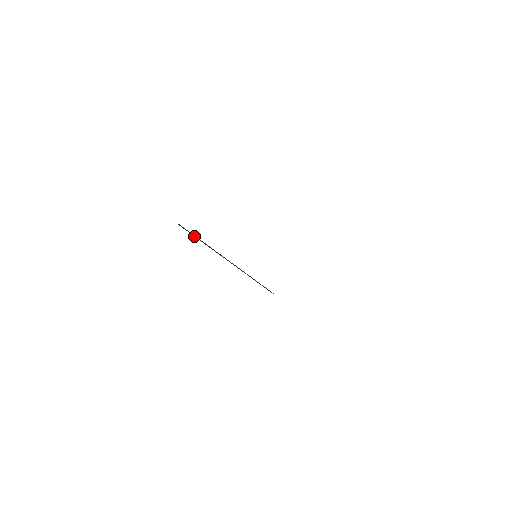
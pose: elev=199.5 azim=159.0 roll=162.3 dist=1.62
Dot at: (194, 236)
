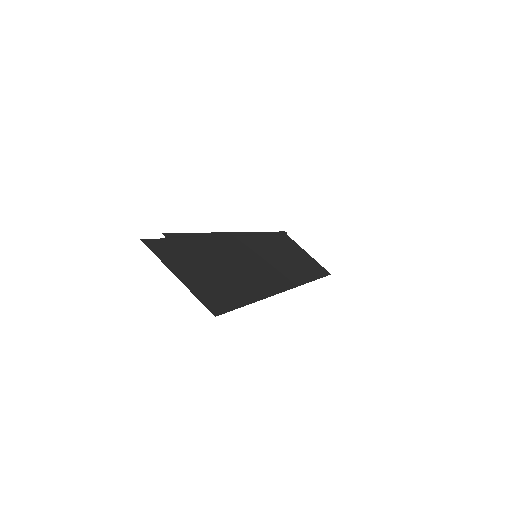
Dot at: (187, 237)
